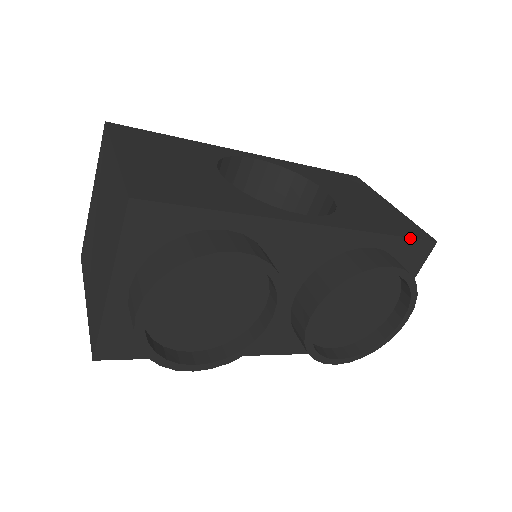
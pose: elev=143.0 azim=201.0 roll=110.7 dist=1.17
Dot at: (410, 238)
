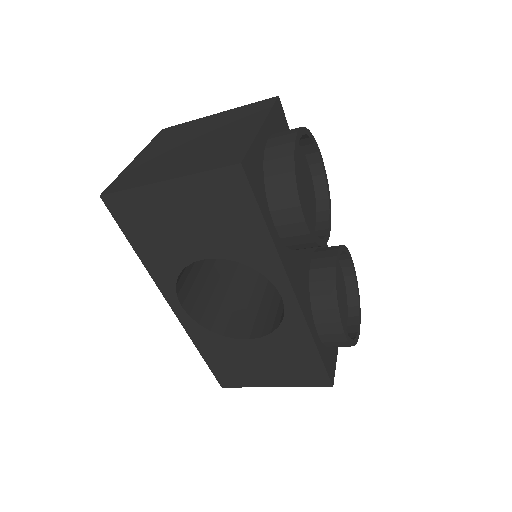
Dot at: occluded
